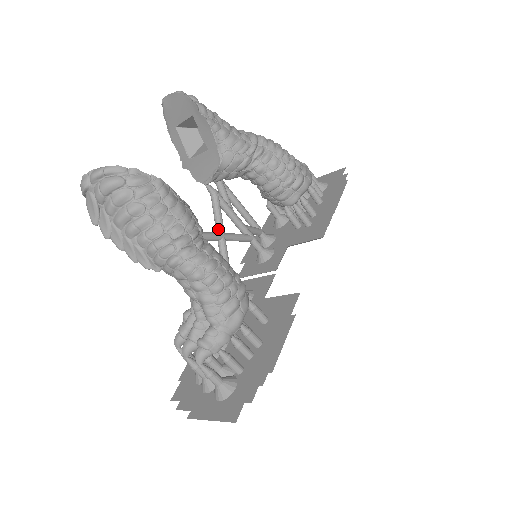
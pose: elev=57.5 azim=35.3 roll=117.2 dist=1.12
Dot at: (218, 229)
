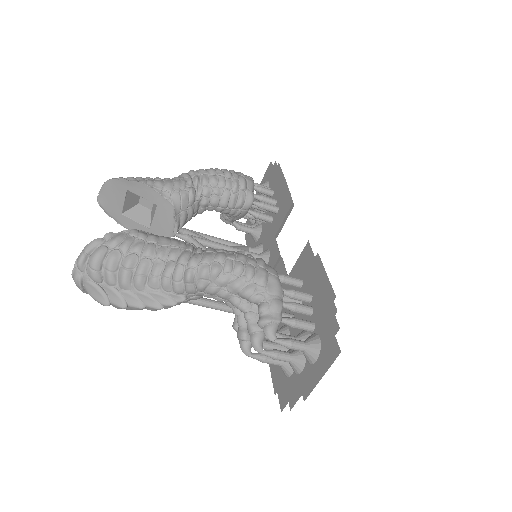
Dot at: occluded
